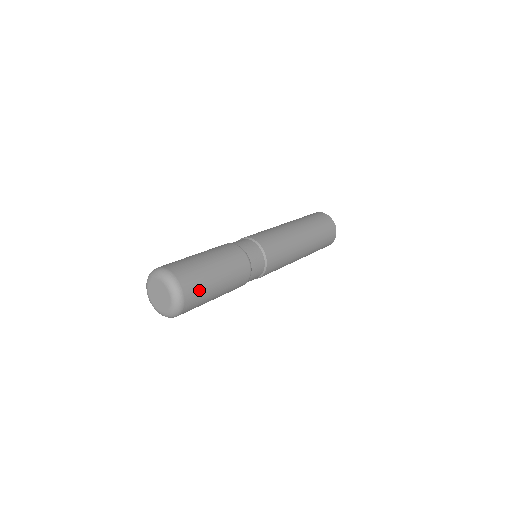
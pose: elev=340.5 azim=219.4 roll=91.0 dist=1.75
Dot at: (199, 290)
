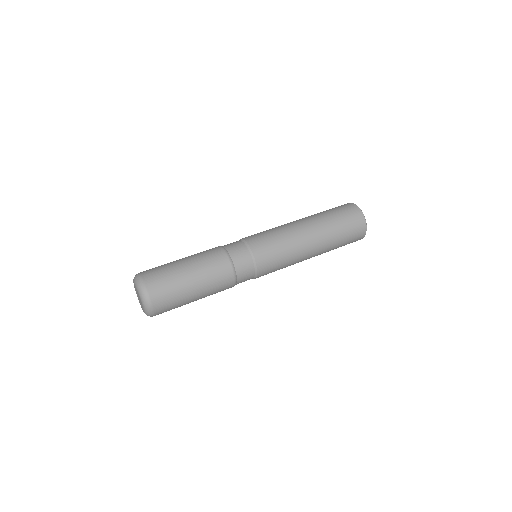
Dot at: (164, 283)
